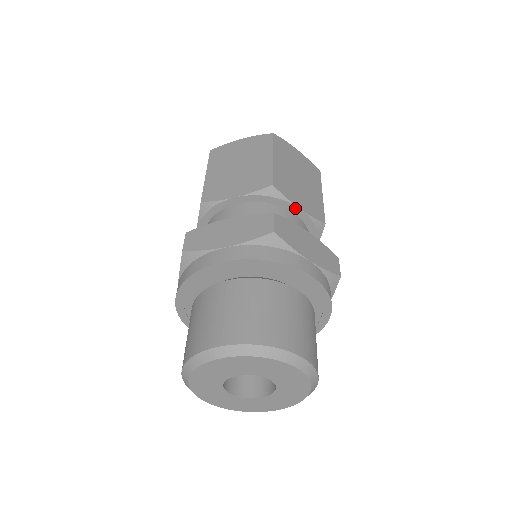
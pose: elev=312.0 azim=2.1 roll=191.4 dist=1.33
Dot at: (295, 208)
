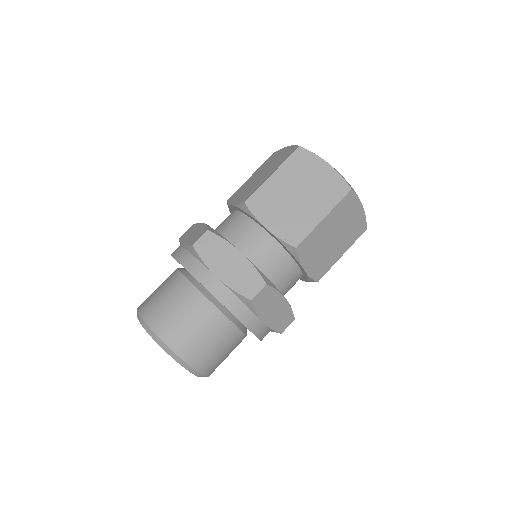
Dot at: (263, 226)
